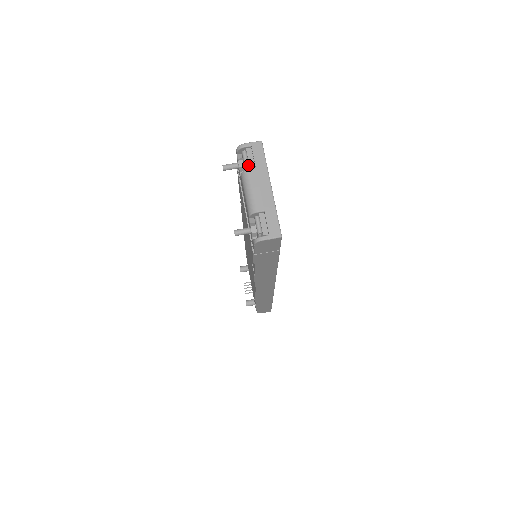
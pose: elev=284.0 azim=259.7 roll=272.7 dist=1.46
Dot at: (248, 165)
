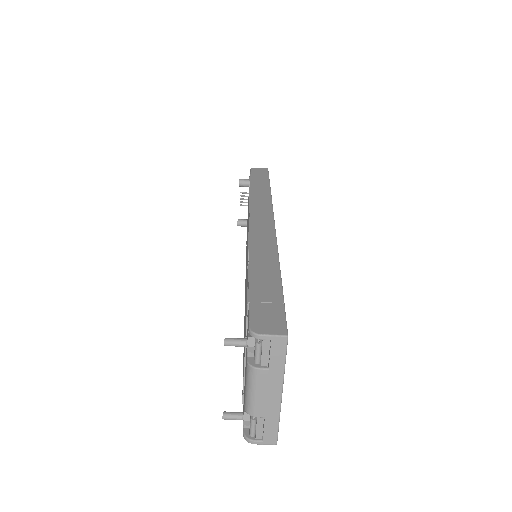
Dot at: (259, 362)
